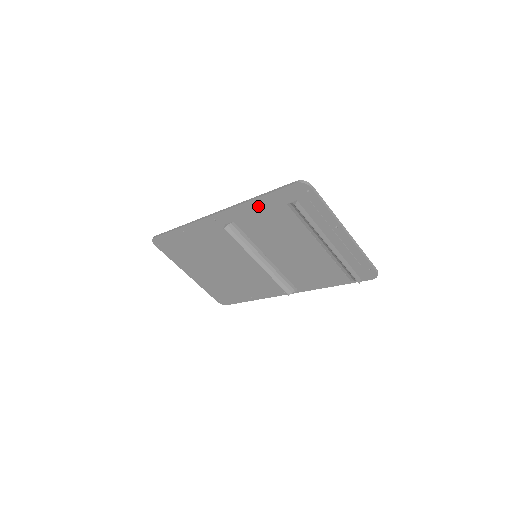
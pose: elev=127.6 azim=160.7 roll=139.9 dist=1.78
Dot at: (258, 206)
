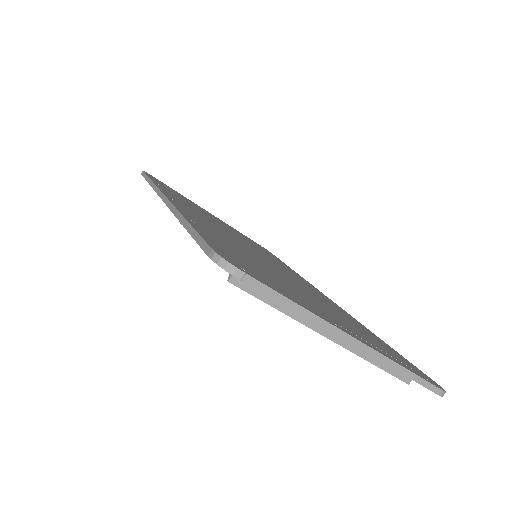
Dot at: occluded
